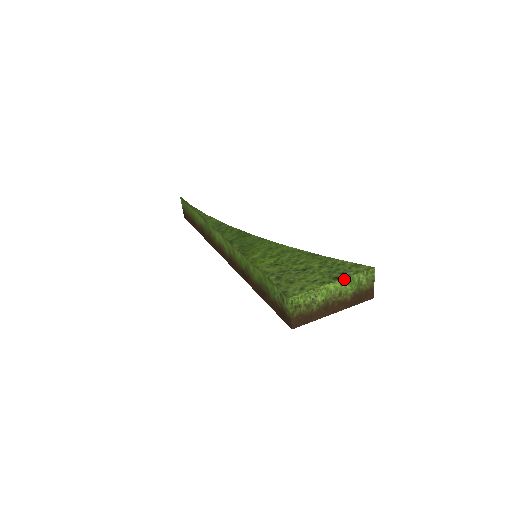
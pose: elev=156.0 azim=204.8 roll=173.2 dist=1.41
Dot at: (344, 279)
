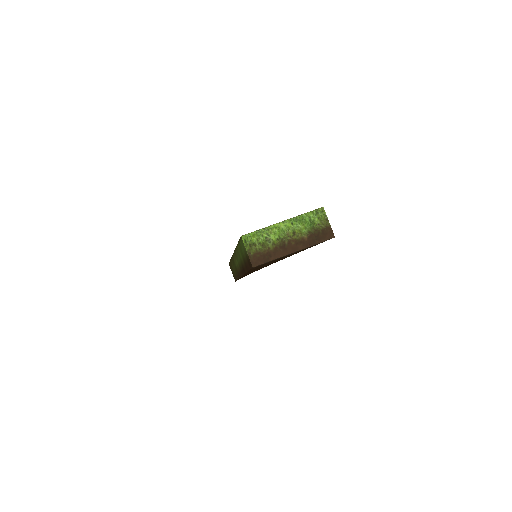
Dot at: (293, 219)
